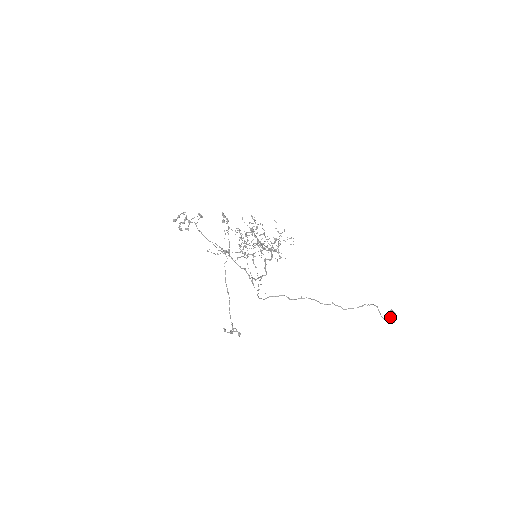
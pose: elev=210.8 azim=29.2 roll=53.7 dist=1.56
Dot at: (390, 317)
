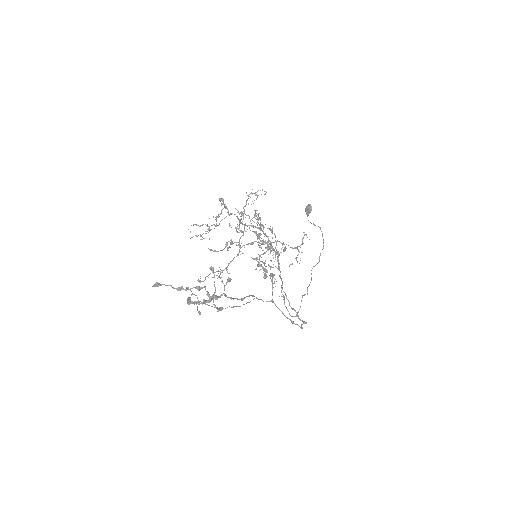
Dot at: occluded
